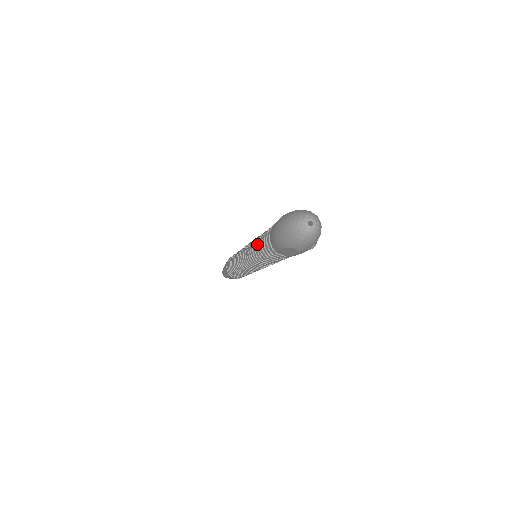
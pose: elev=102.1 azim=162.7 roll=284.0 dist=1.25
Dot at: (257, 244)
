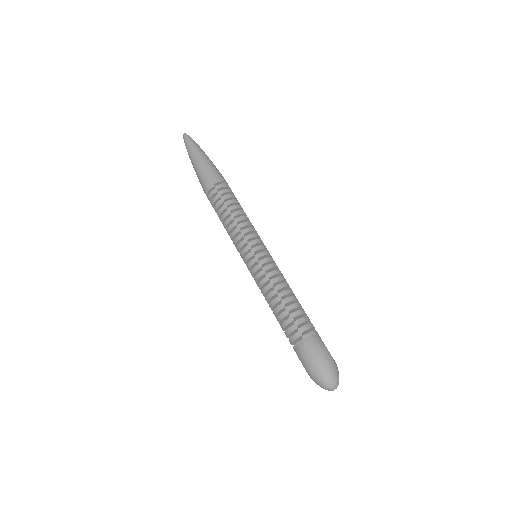
Dot at: (279, 301)
